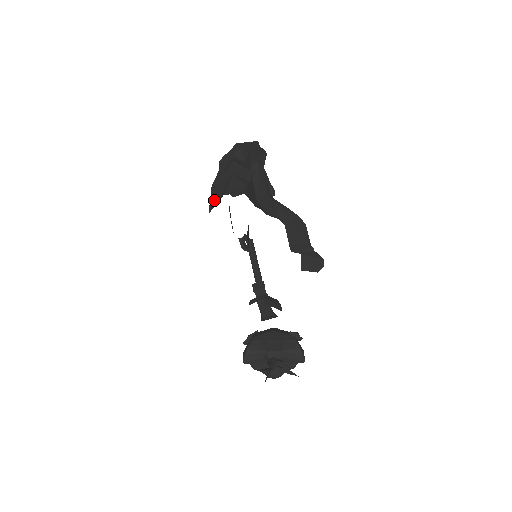
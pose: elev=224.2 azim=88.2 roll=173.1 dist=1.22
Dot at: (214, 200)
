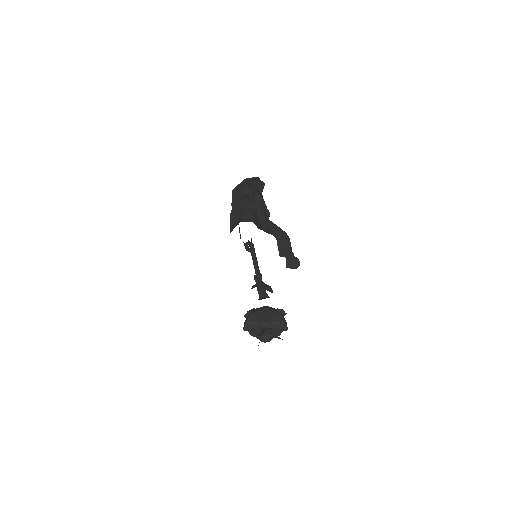
Dot at: (233, 224)
